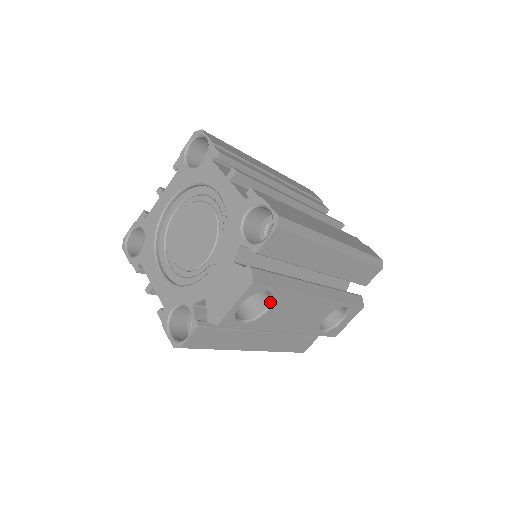
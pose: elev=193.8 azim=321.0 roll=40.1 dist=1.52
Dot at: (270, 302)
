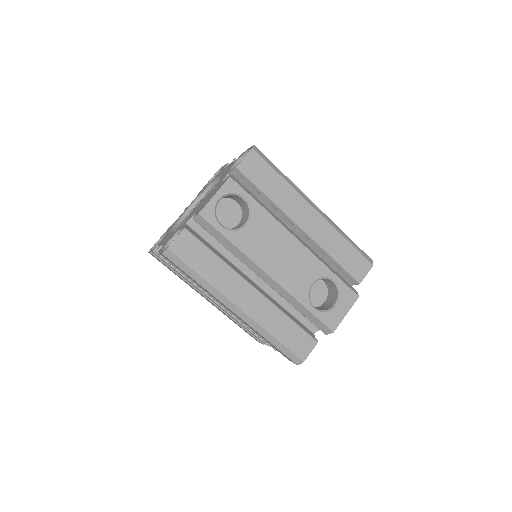
Dot at: (248, 217)
